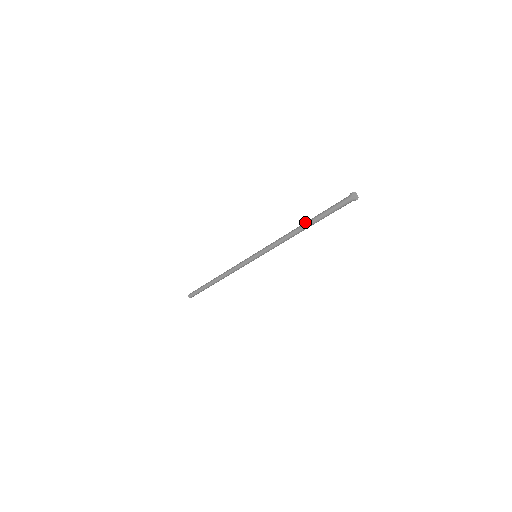
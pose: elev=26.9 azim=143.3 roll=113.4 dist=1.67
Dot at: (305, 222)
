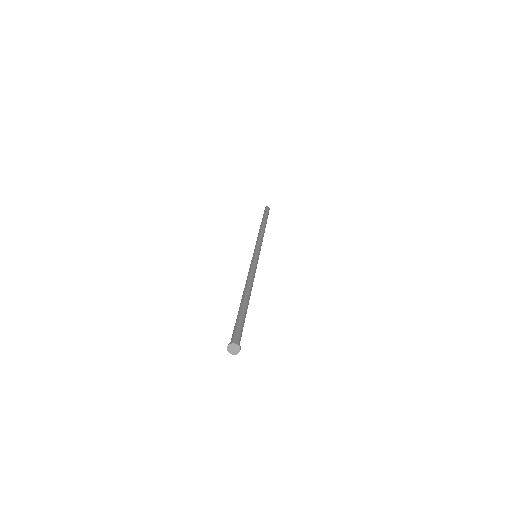
Dot at: (244, 296)
